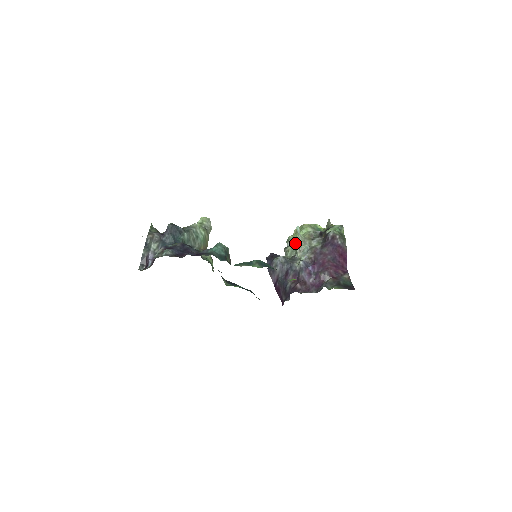
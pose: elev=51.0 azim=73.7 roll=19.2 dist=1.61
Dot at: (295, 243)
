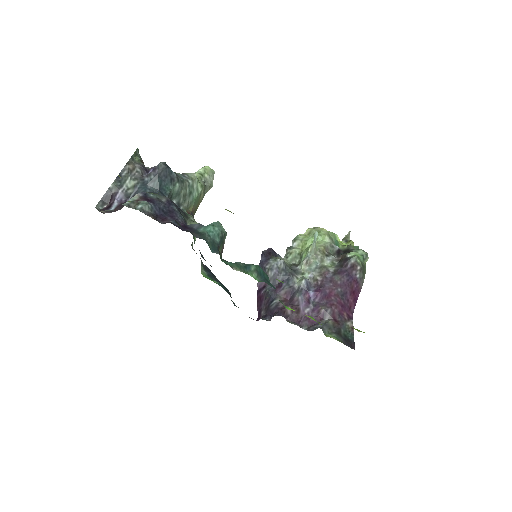
Dot at: (303, 248)
